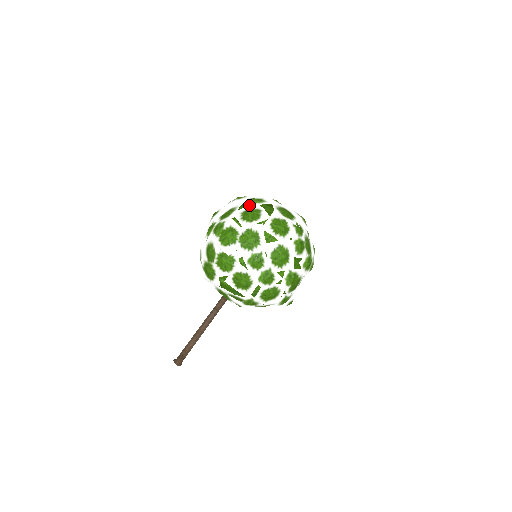
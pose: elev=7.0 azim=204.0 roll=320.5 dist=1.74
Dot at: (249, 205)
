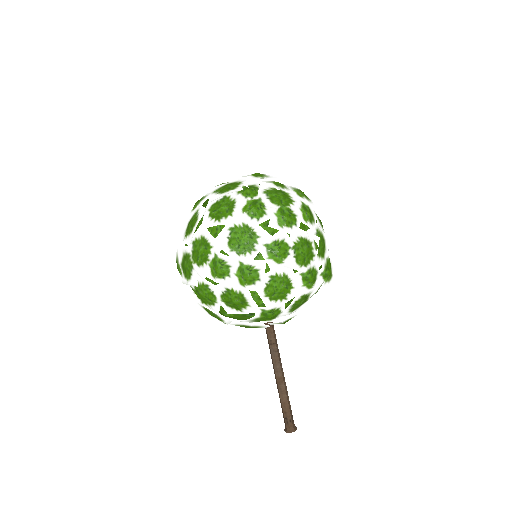
Dot at: occluded
